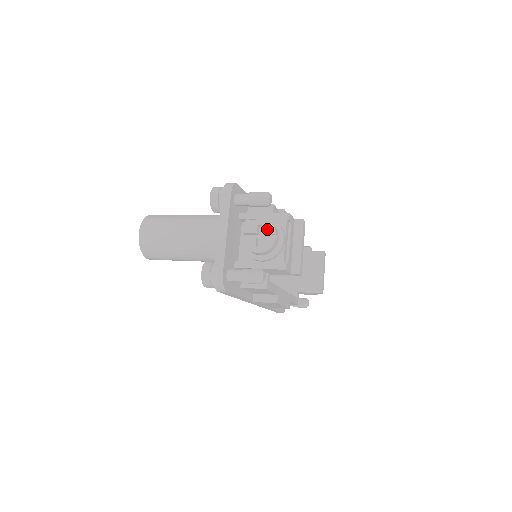
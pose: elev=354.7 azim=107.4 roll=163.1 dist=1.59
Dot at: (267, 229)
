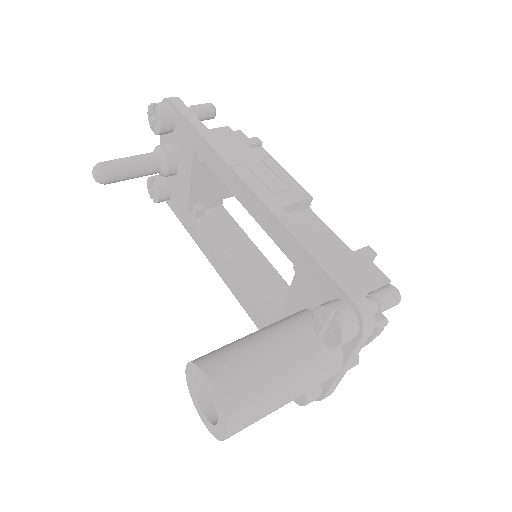
Dot at: (382, 327)
